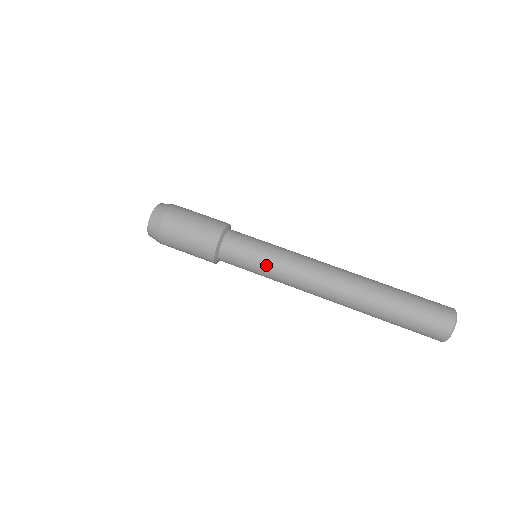
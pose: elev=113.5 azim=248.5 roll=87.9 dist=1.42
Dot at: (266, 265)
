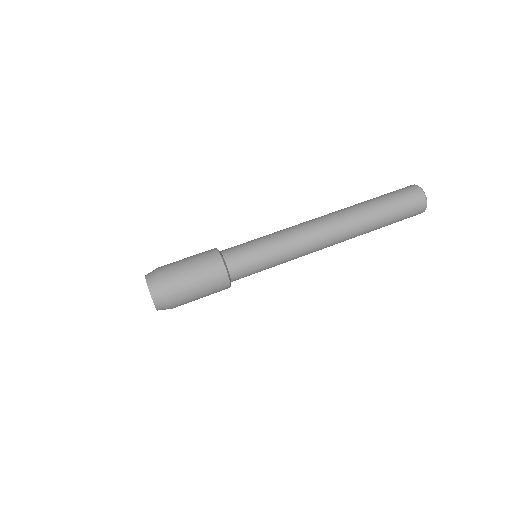
Dot at: (275, 258)
